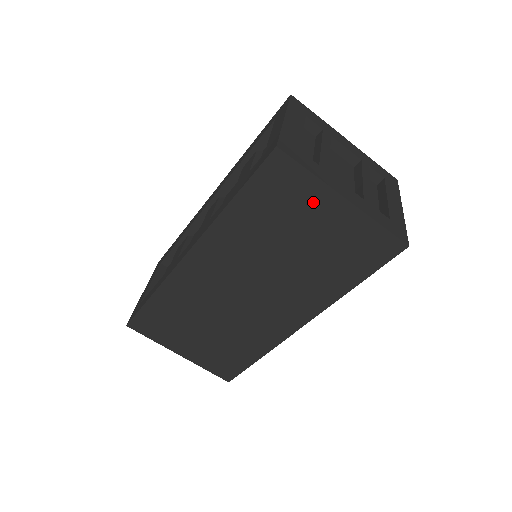
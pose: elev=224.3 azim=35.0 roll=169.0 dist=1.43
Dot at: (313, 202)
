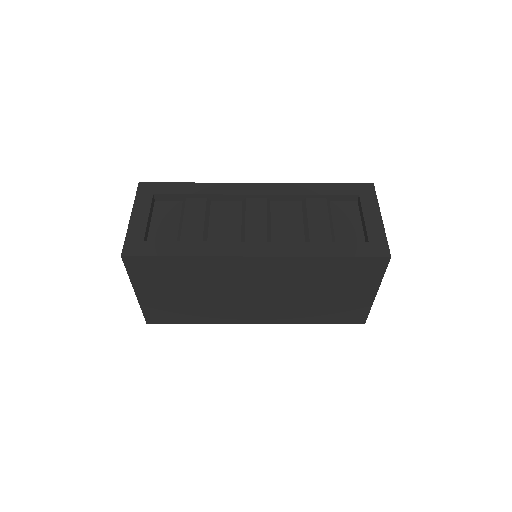
Dot at: (363, 285)
